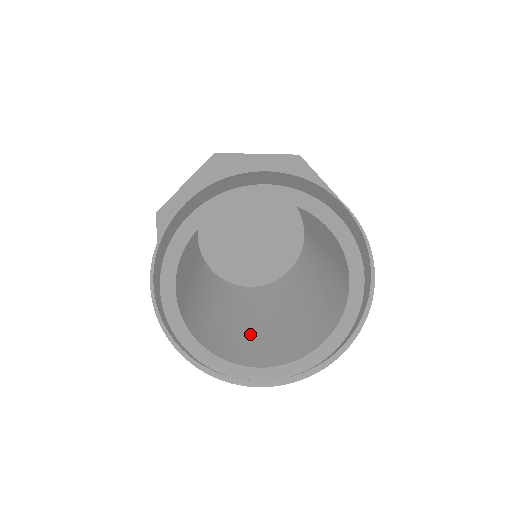
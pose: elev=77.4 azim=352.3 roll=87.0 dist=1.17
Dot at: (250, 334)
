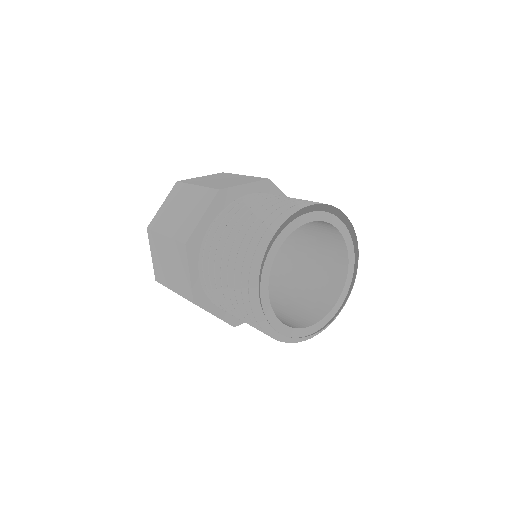
Dot at: occluded
